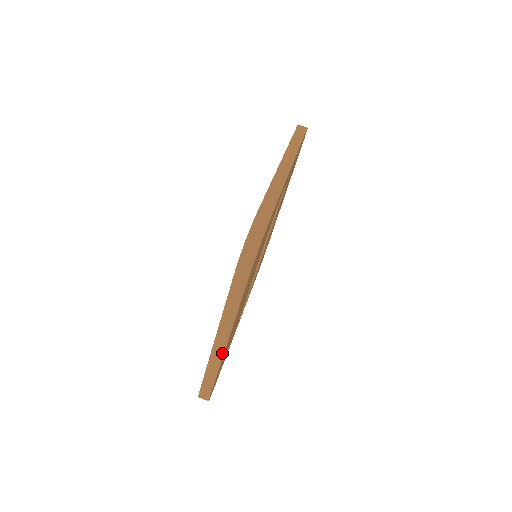
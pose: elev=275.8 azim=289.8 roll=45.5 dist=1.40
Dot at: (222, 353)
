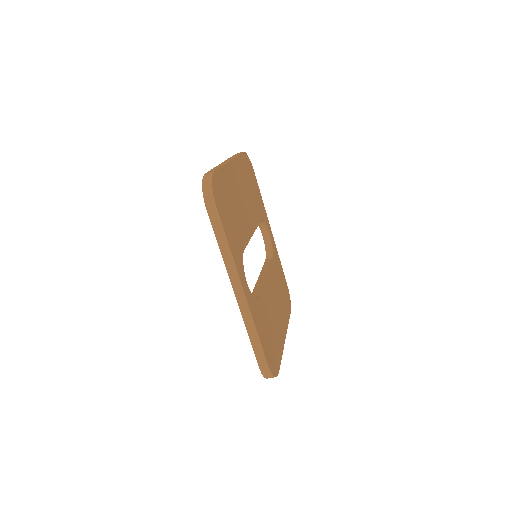
Dot at: occluded
